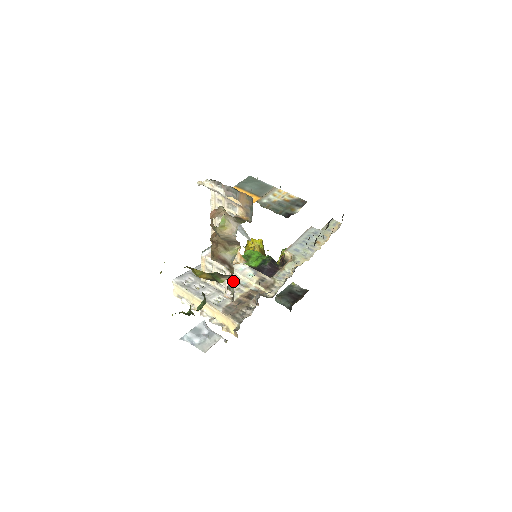
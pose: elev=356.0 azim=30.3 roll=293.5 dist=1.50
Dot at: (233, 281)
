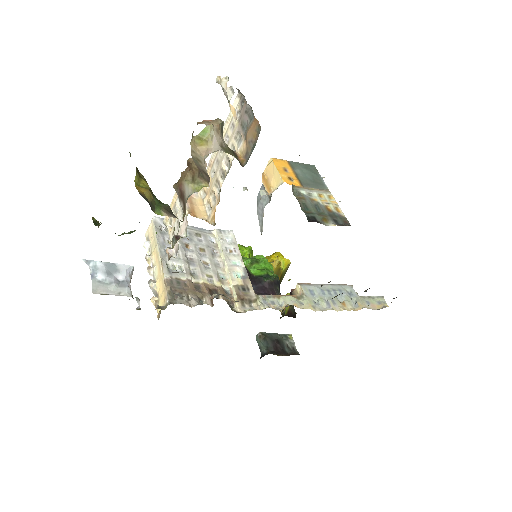
Dot at: (184, 235)
